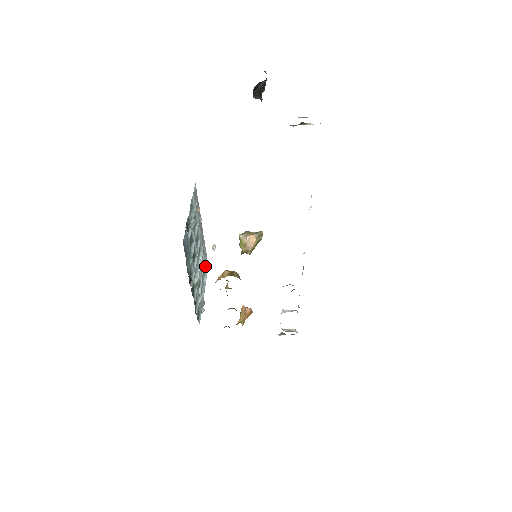
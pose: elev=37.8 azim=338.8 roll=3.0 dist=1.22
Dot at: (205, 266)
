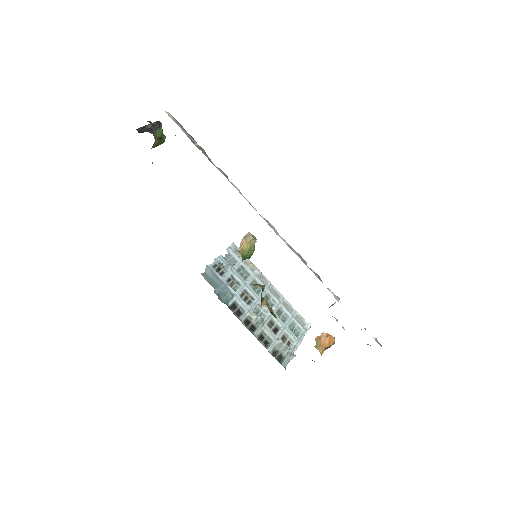
Dot at: (295, 320)
